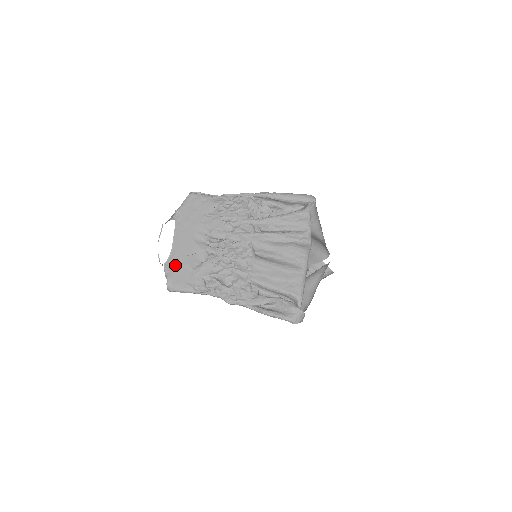
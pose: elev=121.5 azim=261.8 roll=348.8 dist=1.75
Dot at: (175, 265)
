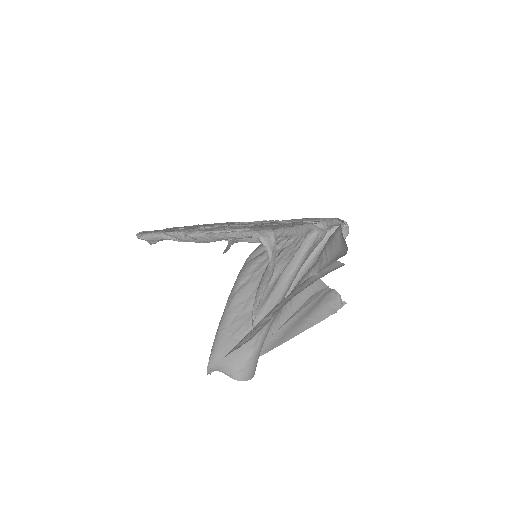
Dot at: occluded
